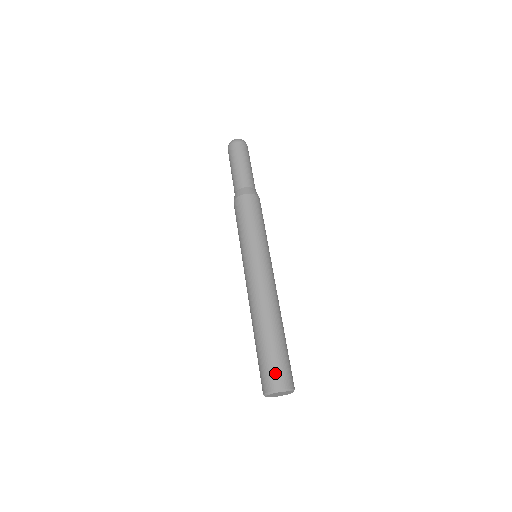
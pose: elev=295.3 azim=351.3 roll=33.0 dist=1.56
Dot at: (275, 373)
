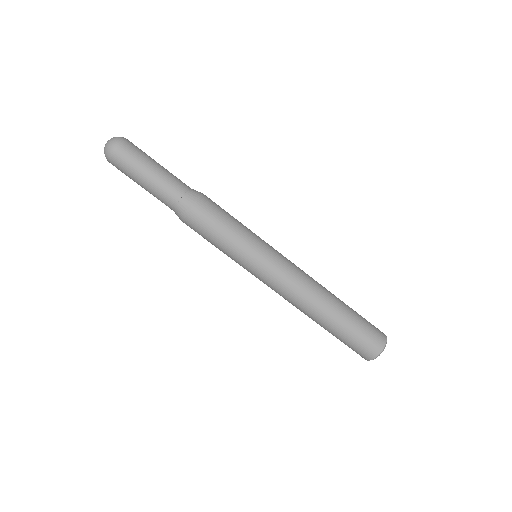
Dot at: (369, 343)
